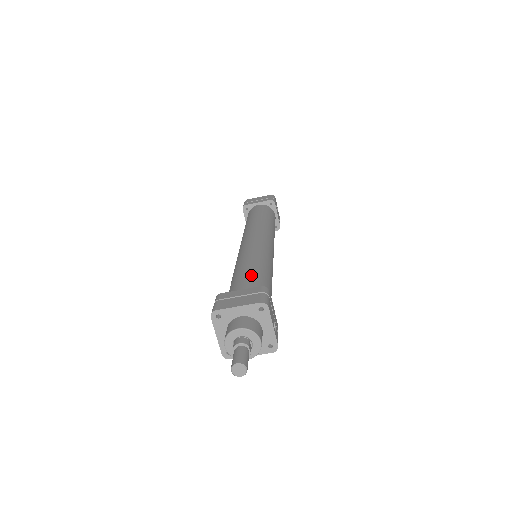
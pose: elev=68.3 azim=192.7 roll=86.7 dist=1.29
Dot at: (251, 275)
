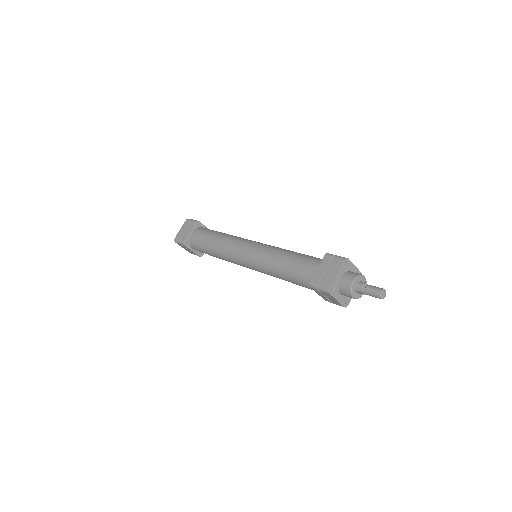
Dot at: (299, 260)
